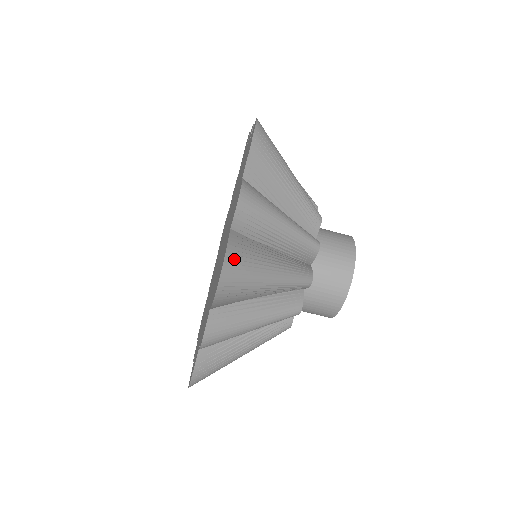
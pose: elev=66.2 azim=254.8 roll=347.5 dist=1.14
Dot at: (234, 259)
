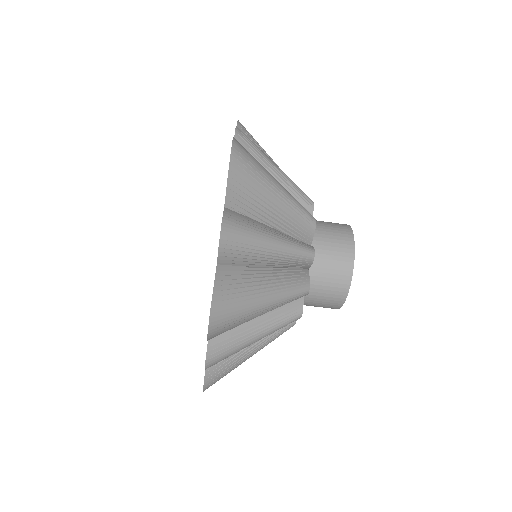
Dot at: (222, 300)
